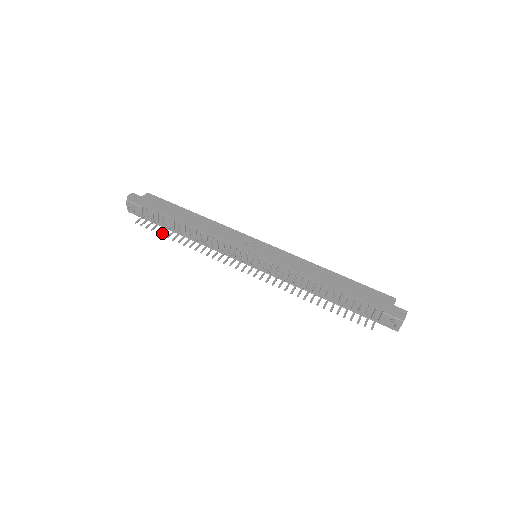
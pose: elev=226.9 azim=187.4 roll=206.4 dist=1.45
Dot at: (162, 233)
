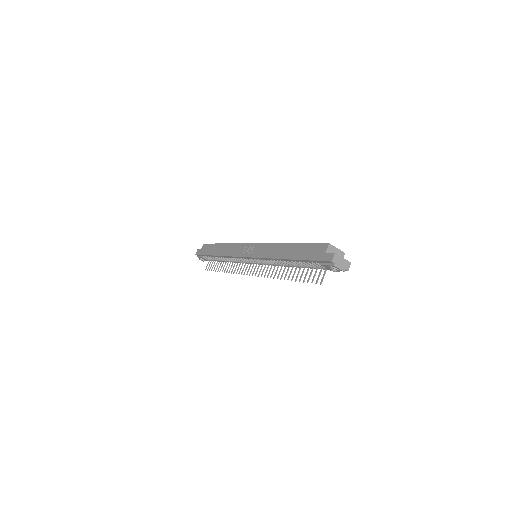
Dot at: occluded
